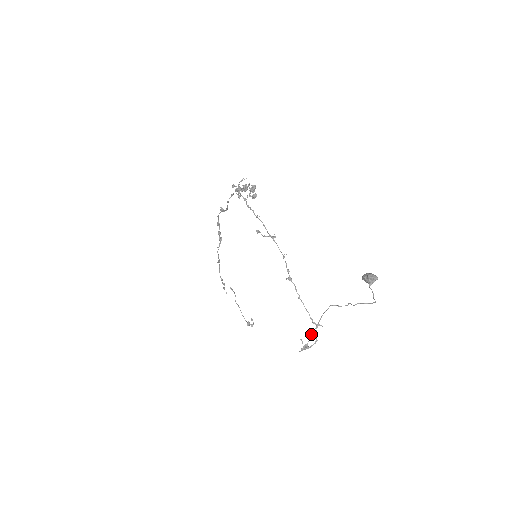
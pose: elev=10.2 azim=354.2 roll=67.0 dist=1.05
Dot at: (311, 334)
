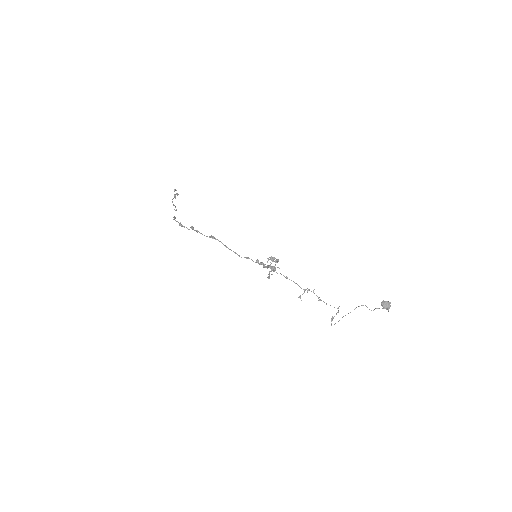
Dot at: occluded
